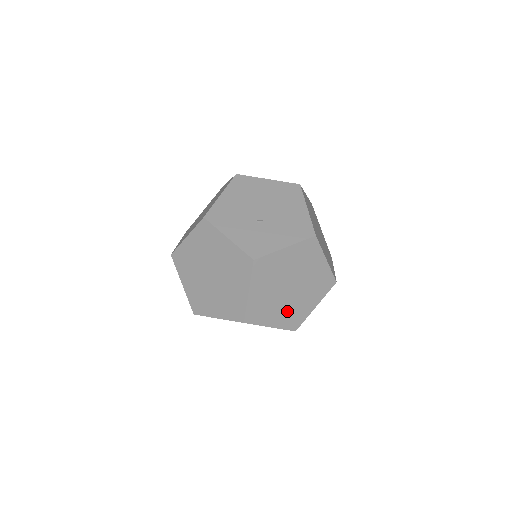
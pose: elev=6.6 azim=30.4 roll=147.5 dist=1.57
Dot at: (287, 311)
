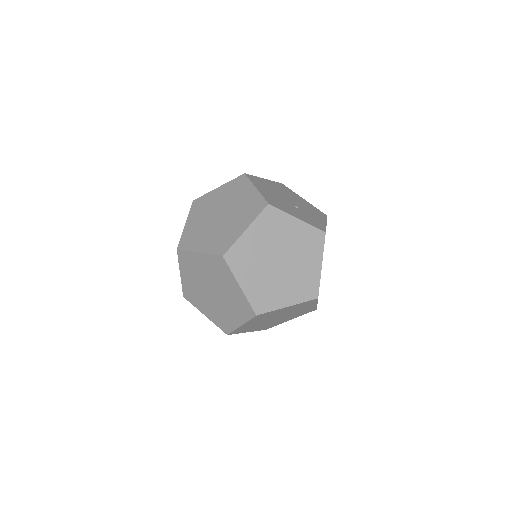
Dot at: occluded
